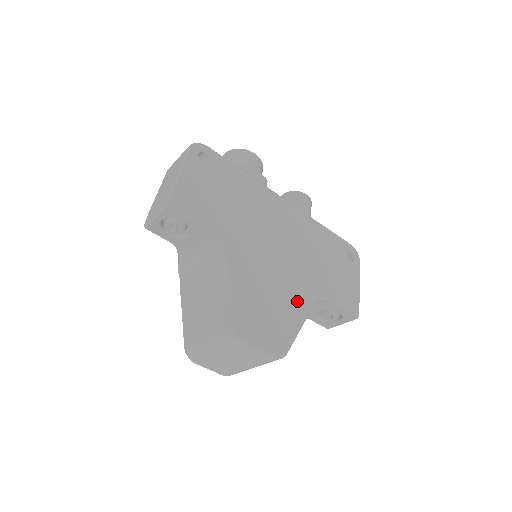
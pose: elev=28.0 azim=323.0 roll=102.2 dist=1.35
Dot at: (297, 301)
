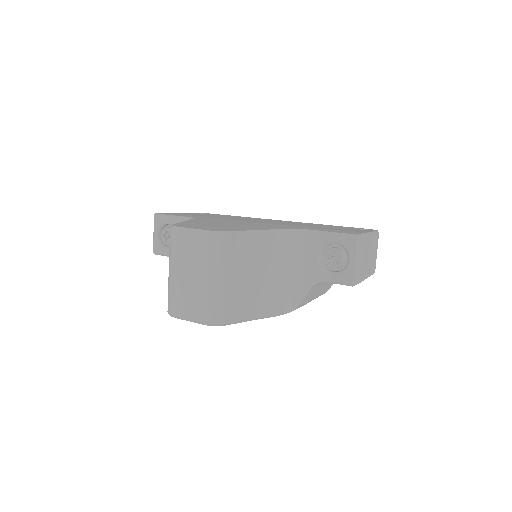
Dot at: (262, 227)
